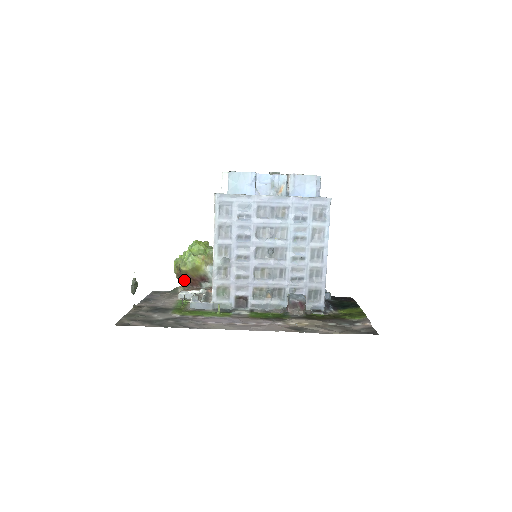
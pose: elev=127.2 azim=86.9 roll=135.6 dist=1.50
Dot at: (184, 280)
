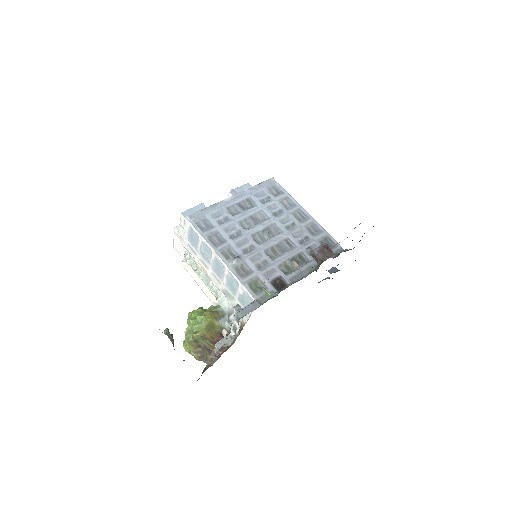
Dot at: (206, 354)
